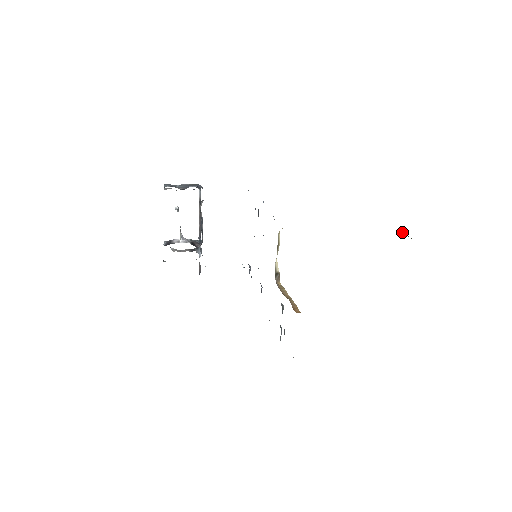
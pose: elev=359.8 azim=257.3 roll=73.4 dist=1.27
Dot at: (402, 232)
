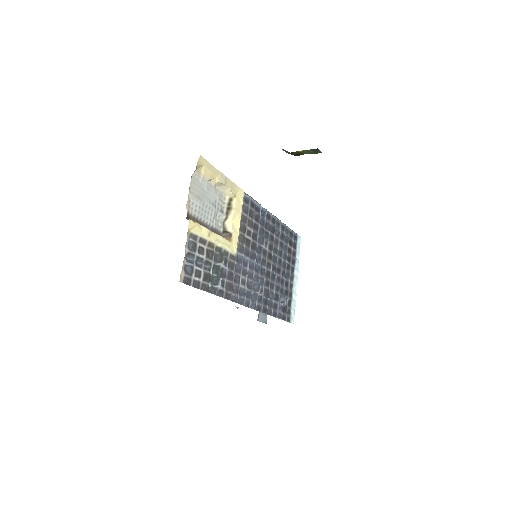
Dot at: (283, 150)
